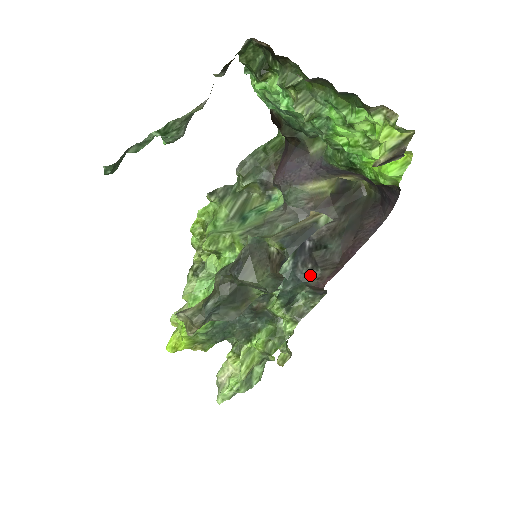
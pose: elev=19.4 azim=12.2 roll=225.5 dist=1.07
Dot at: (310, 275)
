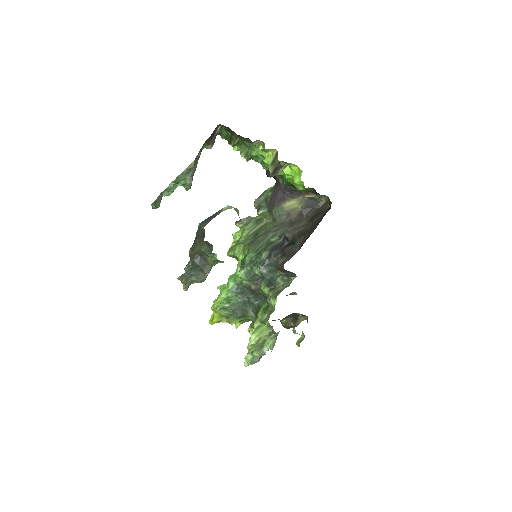
Dot at: (278, 261)
